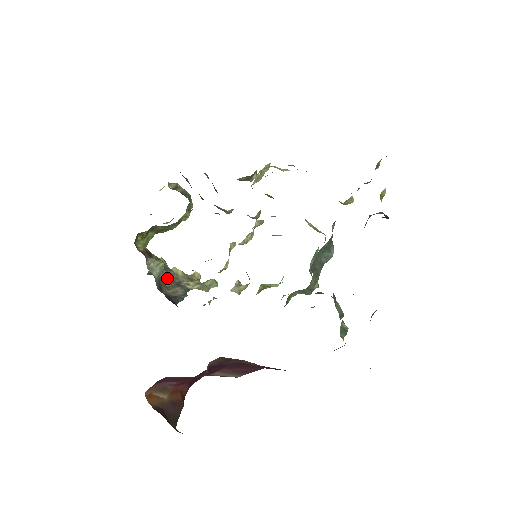
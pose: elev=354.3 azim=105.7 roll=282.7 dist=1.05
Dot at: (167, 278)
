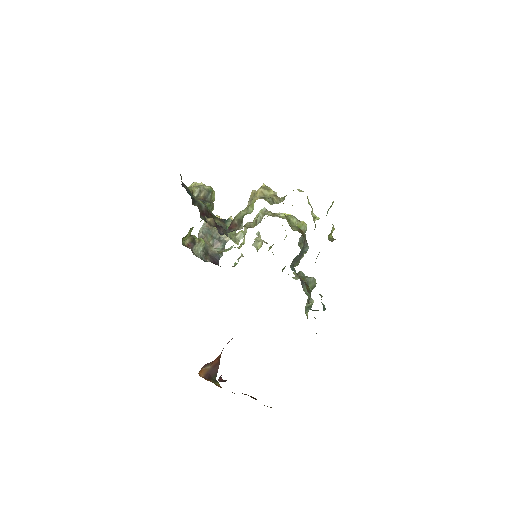
Dot at: (210, 238)
